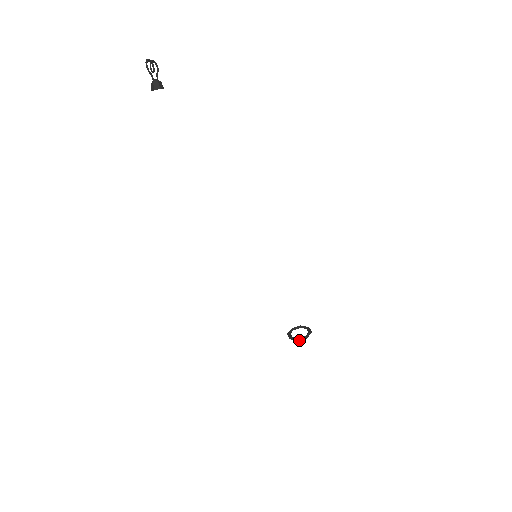
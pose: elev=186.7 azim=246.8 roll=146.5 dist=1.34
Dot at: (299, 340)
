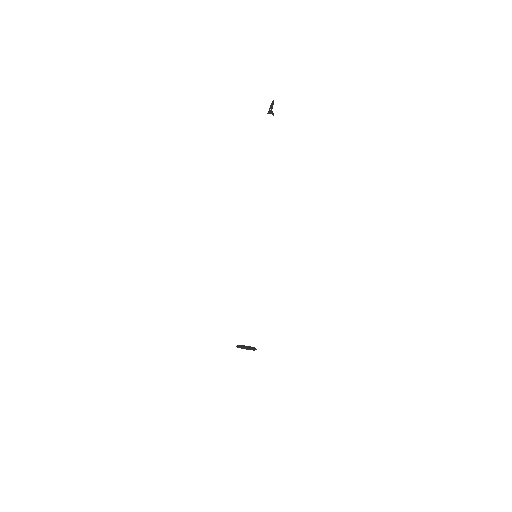
Dot at: (252, 348)
